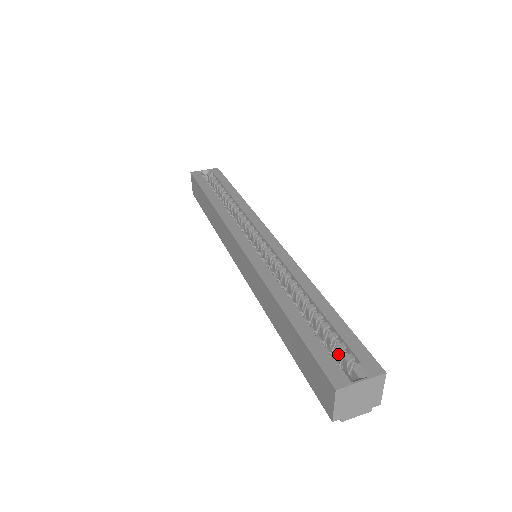
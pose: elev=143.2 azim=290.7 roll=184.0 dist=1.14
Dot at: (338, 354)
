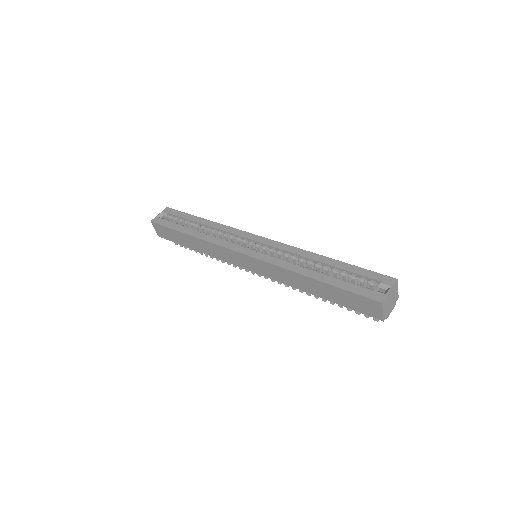
Dot at: (363, 285)
